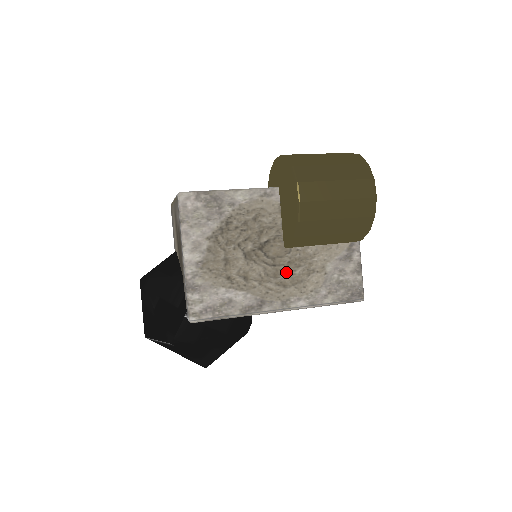
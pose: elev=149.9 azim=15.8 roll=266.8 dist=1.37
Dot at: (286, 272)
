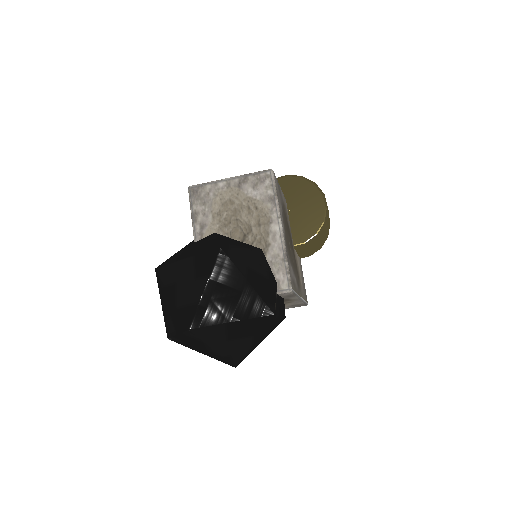
Dot at: (297, 267)
